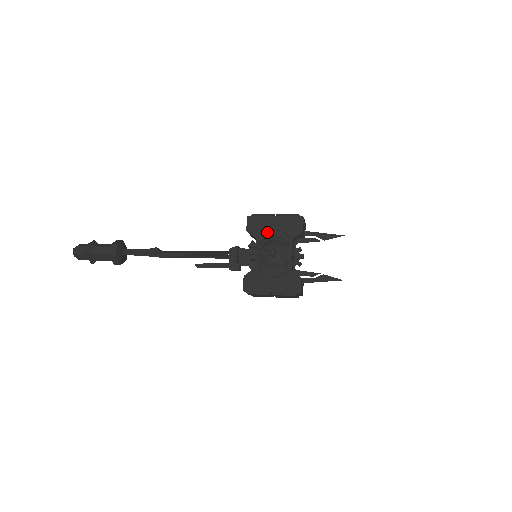
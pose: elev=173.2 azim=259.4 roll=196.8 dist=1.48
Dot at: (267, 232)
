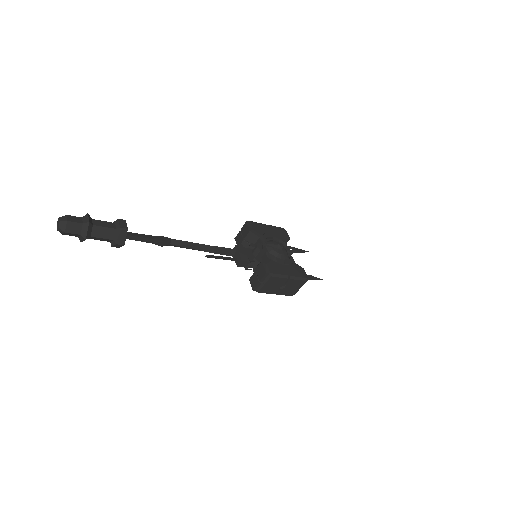
Dot at: (268, 233)
